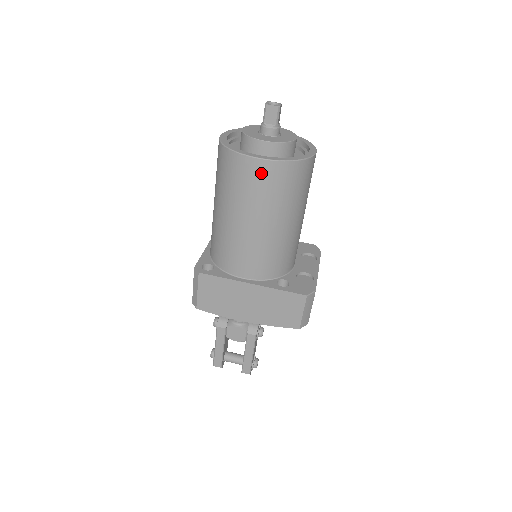
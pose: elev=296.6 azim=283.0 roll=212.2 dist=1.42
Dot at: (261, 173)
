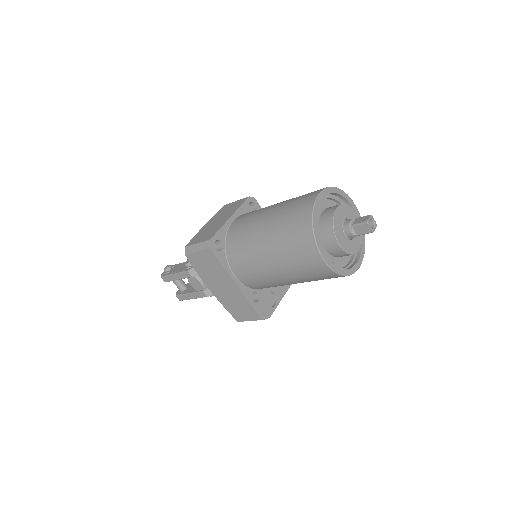
Dot at: (314, 264)
